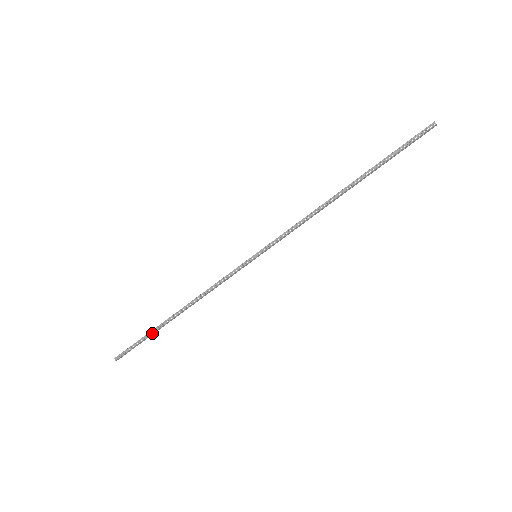
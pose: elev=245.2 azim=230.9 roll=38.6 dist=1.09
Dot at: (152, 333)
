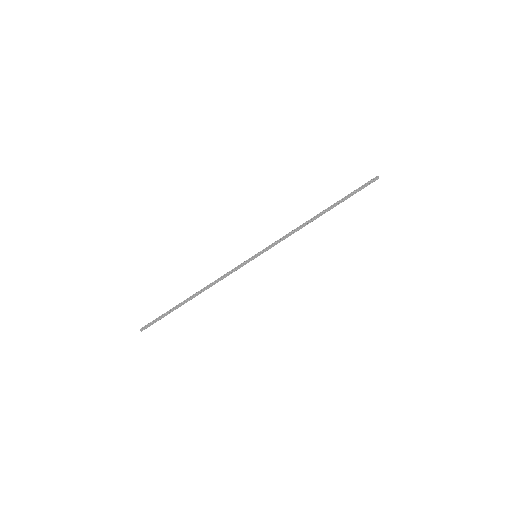
Dot at: (173, 309)
